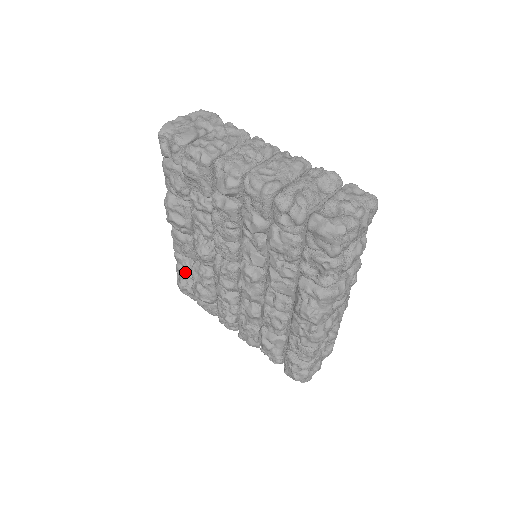
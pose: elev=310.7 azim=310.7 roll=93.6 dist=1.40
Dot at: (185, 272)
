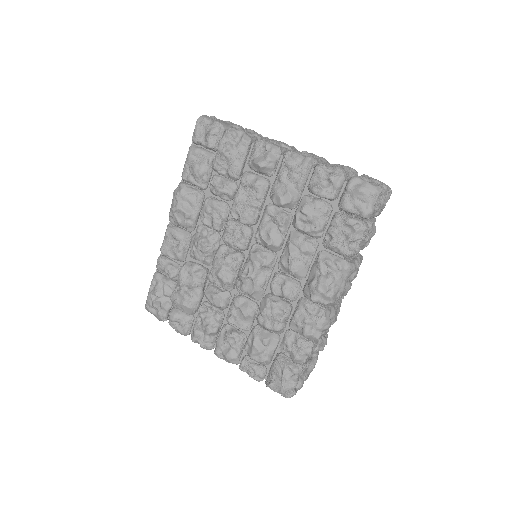
Dot at: (165, 280)
